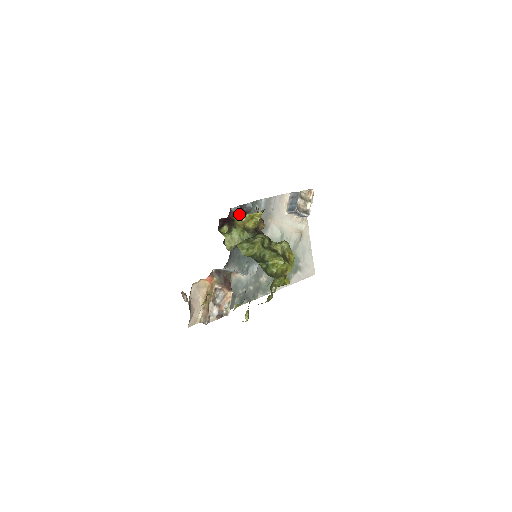
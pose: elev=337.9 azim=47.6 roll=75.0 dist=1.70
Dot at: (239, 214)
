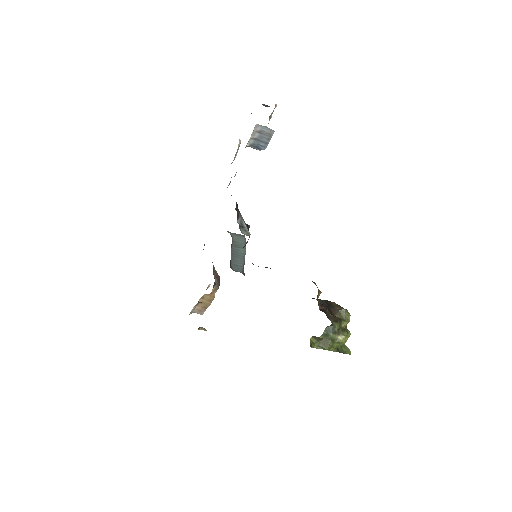
Dot at: occluded
